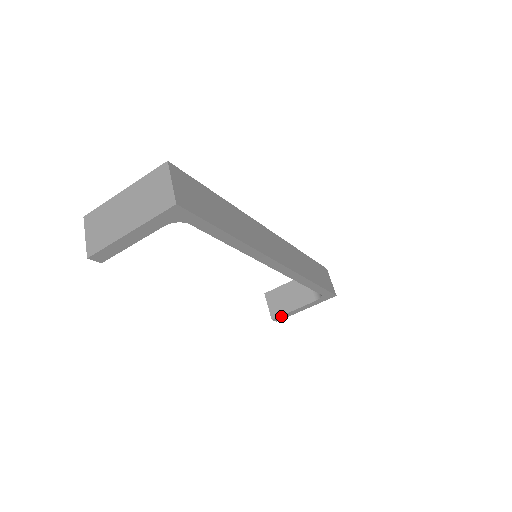
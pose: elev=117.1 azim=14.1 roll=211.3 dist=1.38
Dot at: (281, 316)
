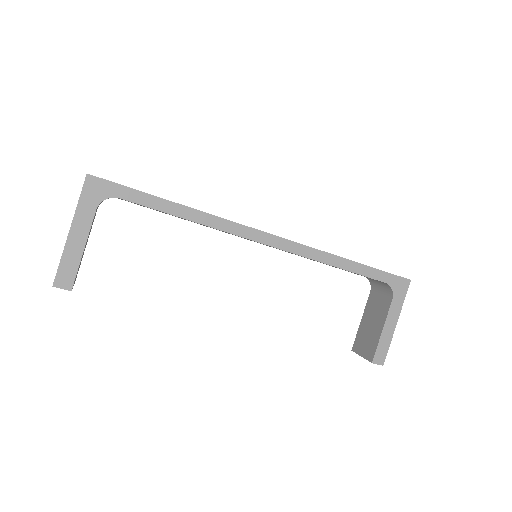
Dot at: (377, 350)
